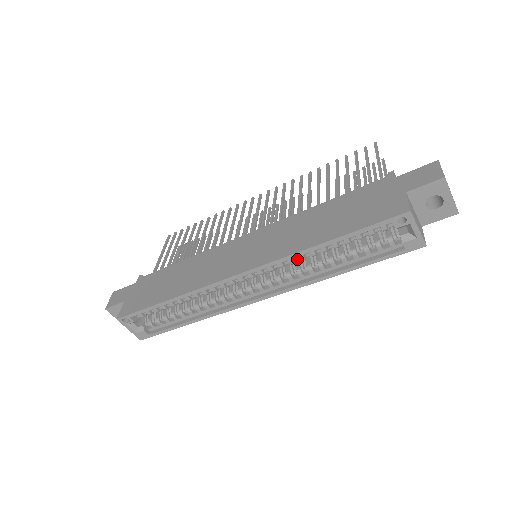
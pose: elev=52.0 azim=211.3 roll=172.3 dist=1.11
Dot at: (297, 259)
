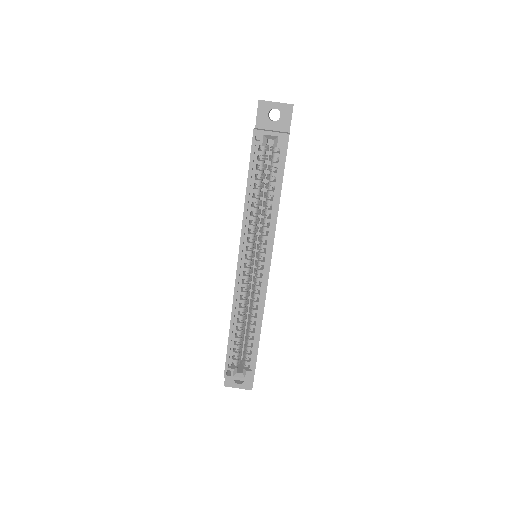
Dot at: (253, 222)
